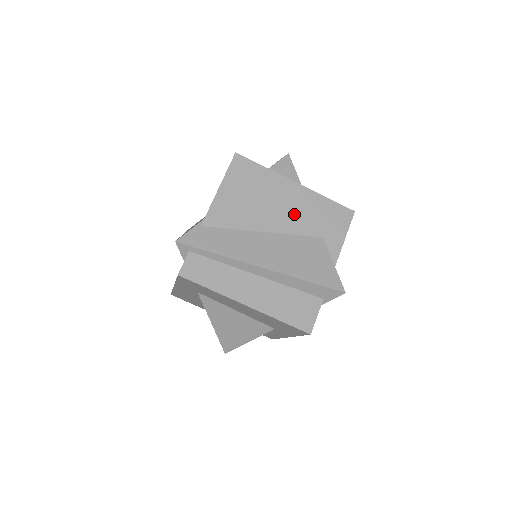
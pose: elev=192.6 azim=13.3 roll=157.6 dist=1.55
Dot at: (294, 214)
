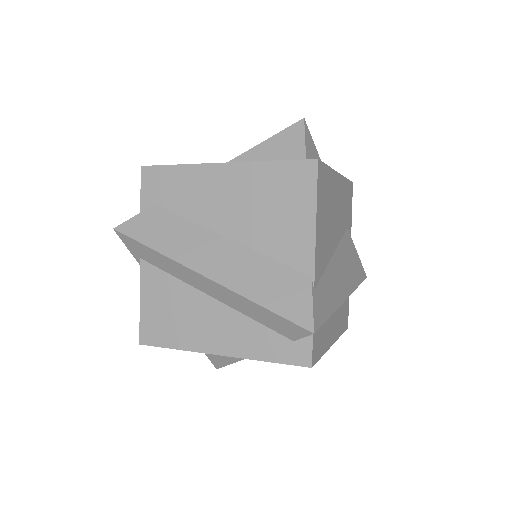
Dot at: (340, 215)
